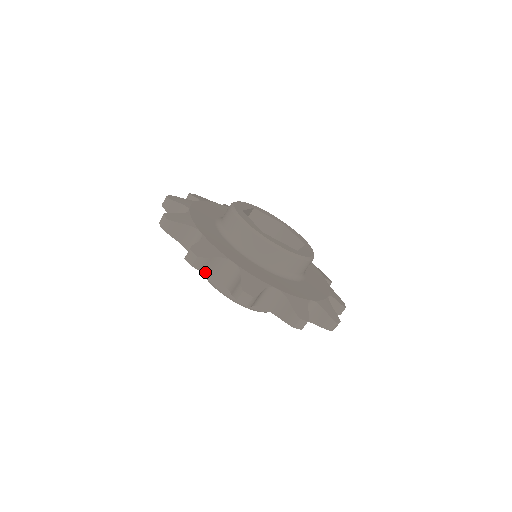
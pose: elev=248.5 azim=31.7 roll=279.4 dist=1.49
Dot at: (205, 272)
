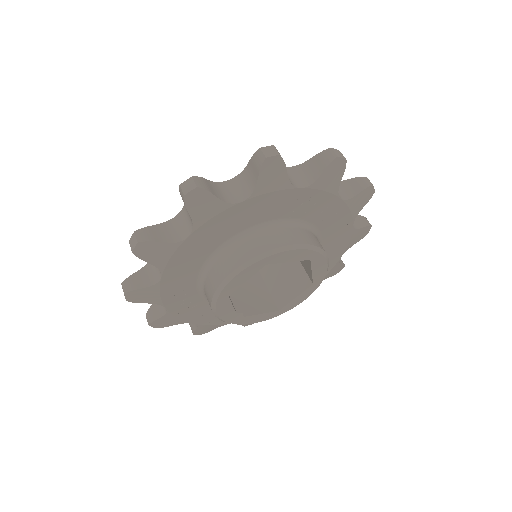
Dot at: (144, 287)
